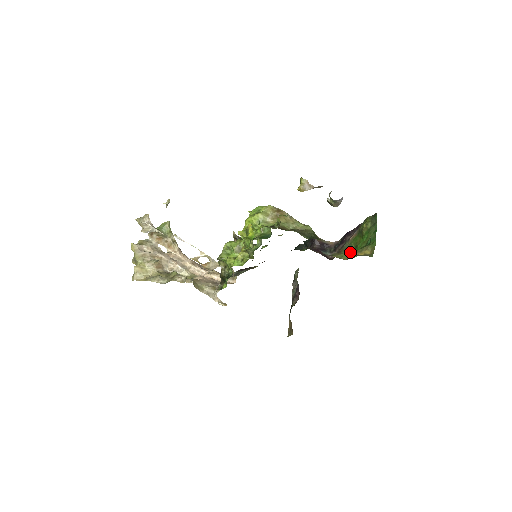
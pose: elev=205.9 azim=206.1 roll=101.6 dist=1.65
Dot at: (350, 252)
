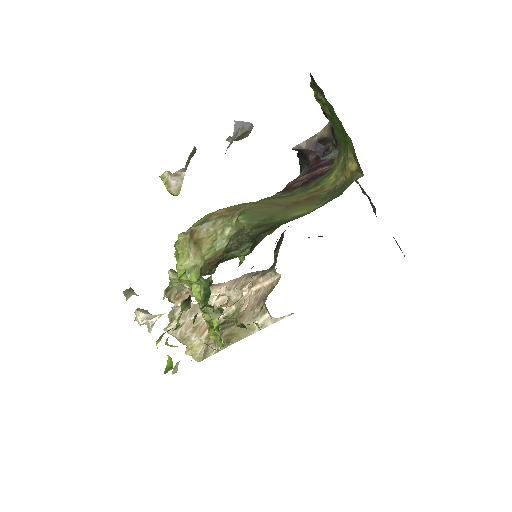
Dot at: occluded
